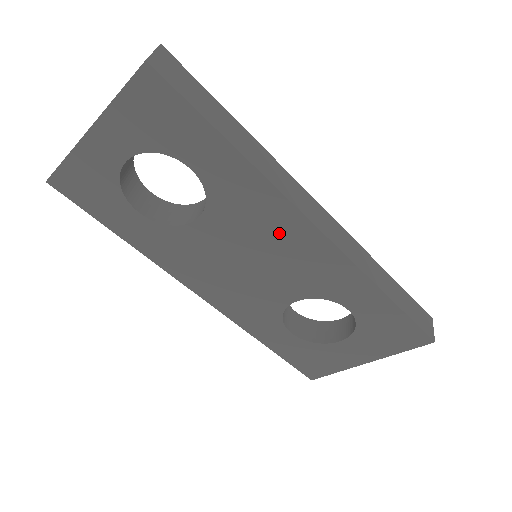
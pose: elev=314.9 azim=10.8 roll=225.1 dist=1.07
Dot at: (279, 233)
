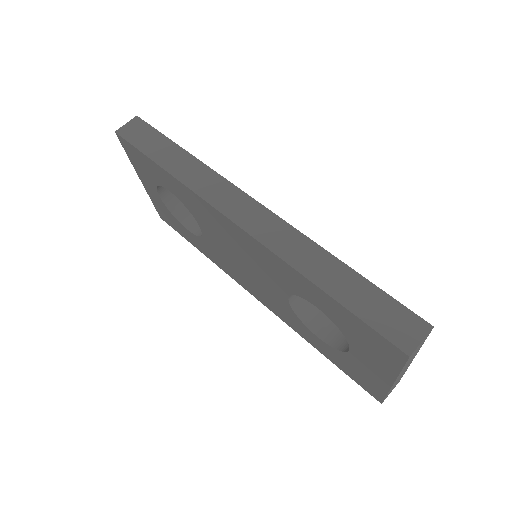
Dot at: (226, 231)
